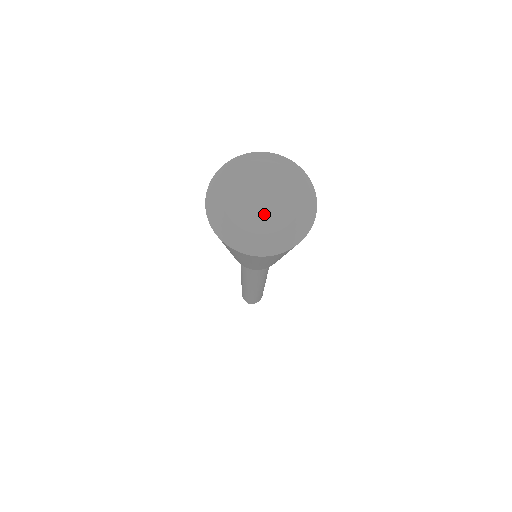
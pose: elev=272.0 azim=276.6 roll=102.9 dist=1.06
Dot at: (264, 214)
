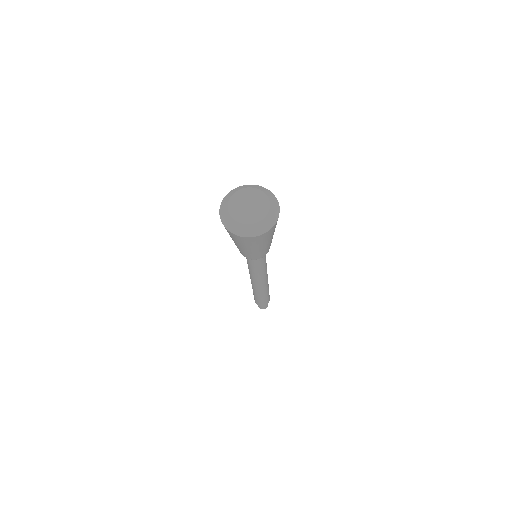
Dot at: (246, 214)
